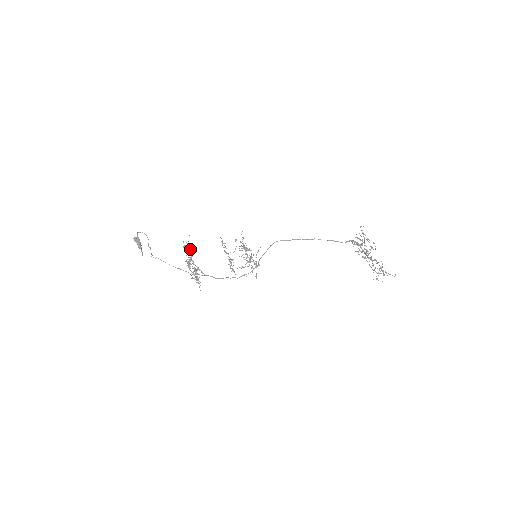
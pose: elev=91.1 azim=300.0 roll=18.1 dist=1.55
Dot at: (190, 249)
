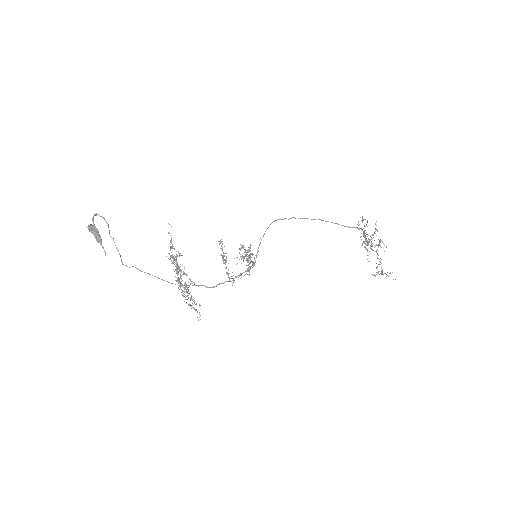
Dot at: (174, 248)
